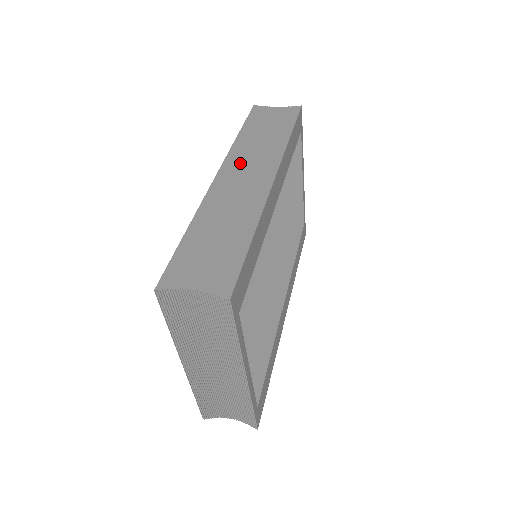
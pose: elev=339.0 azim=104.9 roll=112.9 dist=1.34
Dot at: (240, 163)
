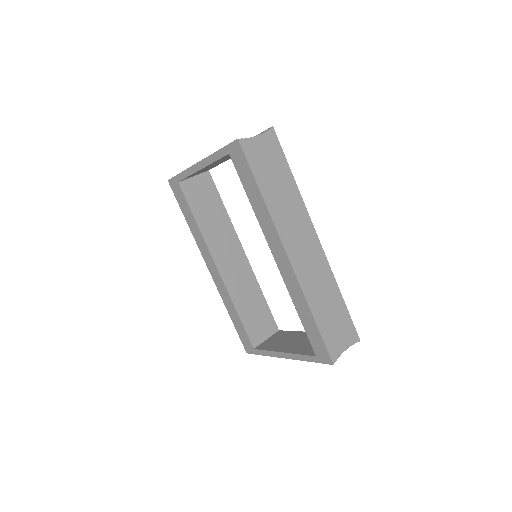
Dot at: (291, 234)
